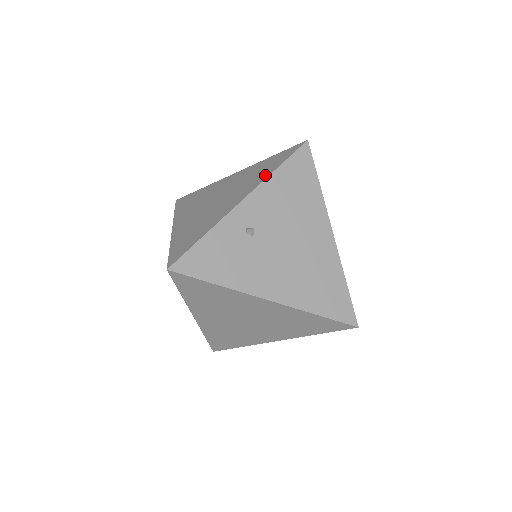
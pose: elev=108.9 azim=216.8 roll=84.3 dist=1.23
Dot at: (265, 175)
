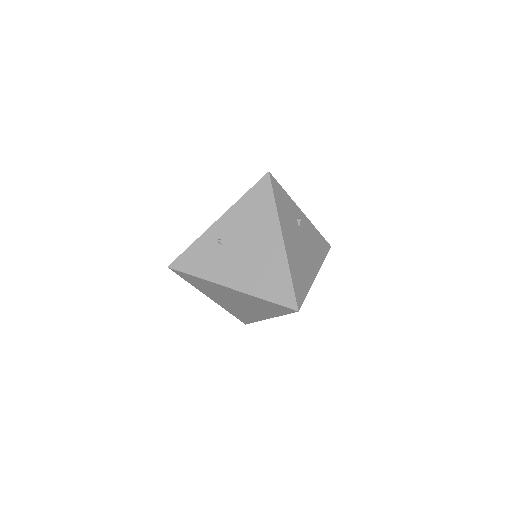
Dot at: (237, 201)
